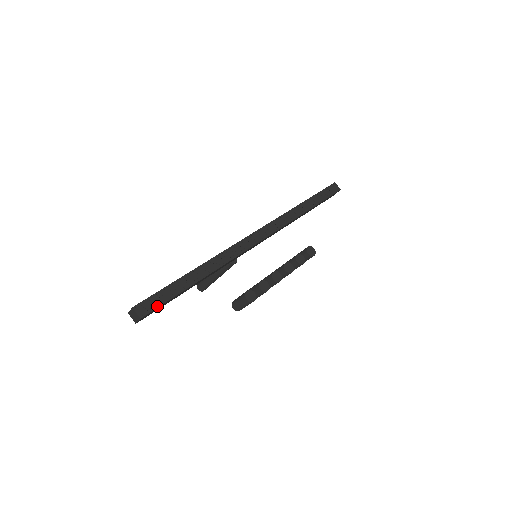
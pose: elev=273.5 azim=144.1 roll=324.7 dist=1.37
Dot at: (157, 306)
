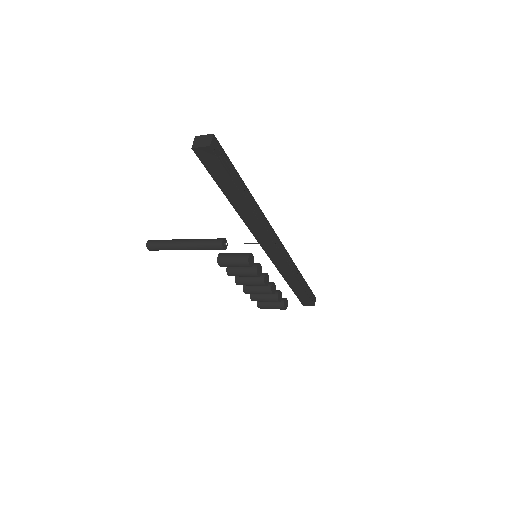
Dot at: (221, 161)
